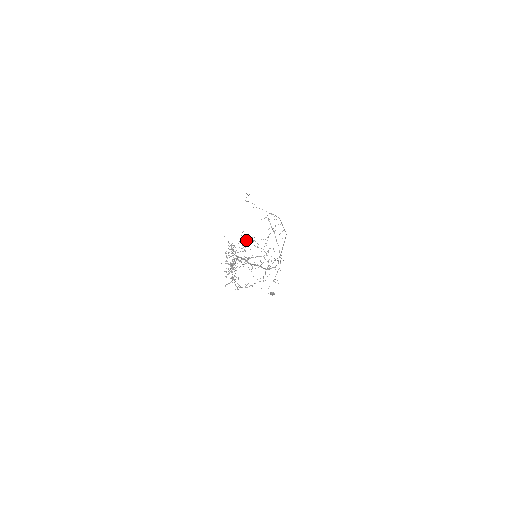
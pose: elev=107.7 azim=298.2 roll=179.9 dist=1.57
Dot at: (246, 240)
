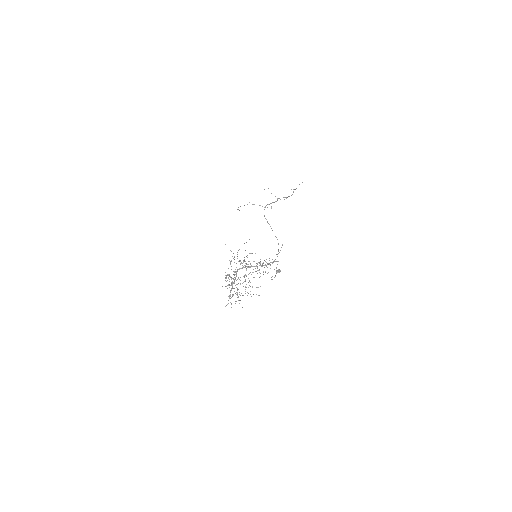
Dot at: occluded
